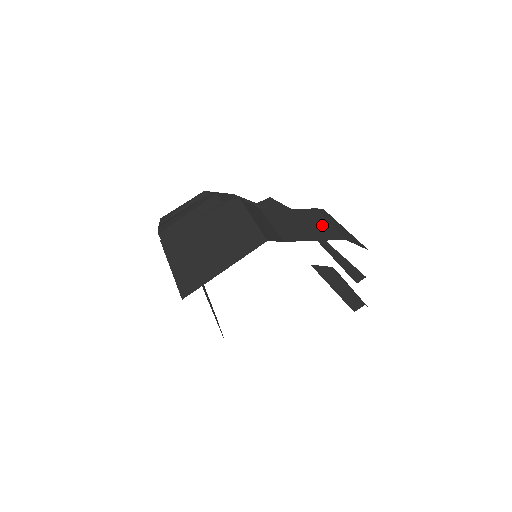
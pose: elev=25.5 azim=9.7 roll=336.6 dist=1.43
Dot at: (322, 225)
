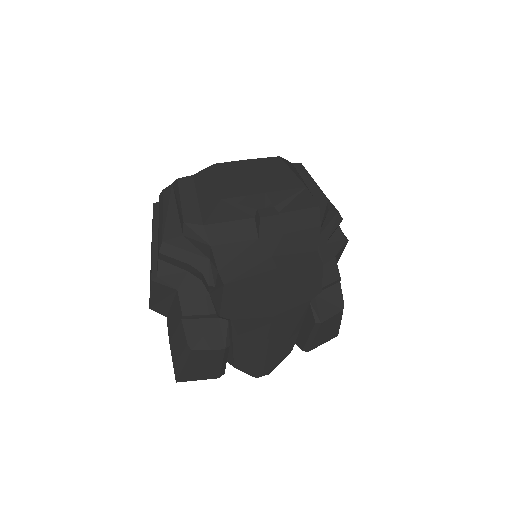
Dot at: (178, 349)
